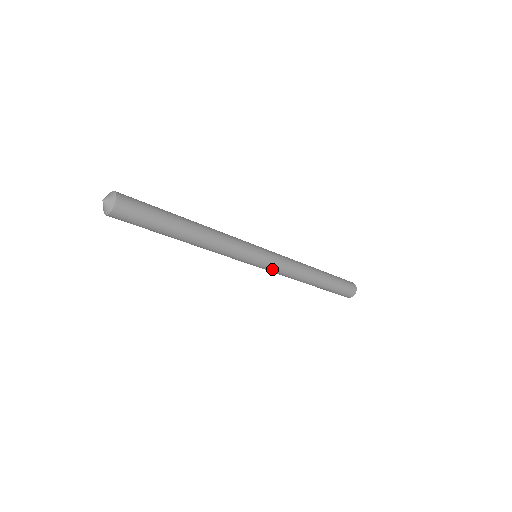
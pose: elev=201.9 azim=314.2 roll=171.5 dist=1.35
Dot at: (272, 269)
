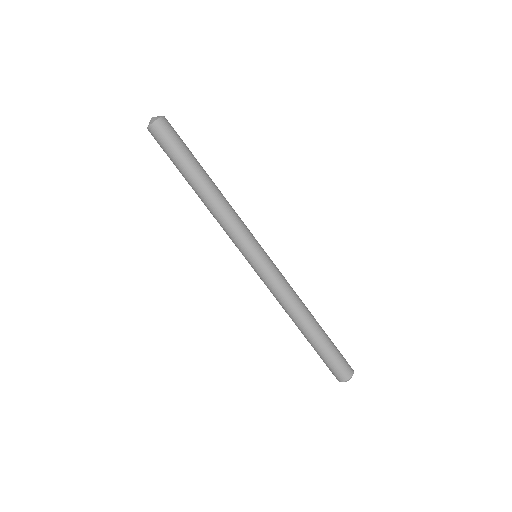
Dot at: (271, 272)
